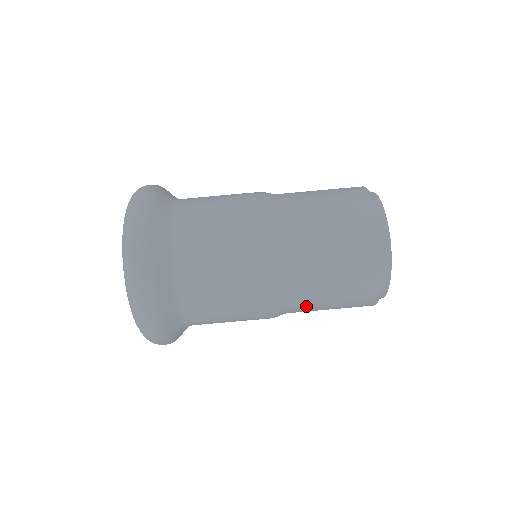
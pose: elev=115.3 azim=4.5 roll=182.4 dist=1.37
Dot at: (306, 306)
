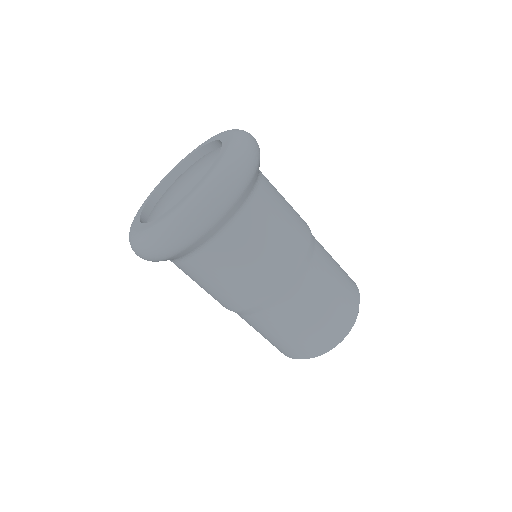
Dot at: (307, 296)
